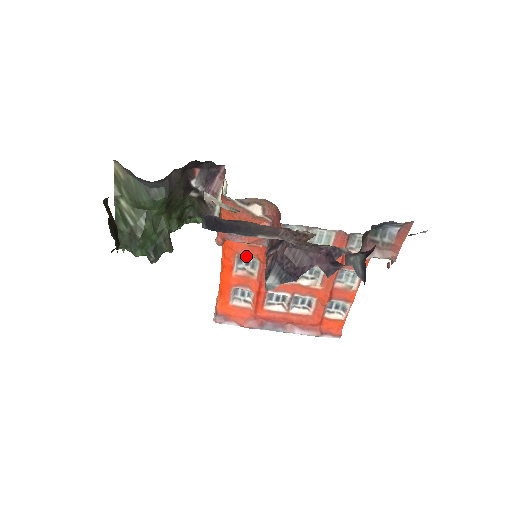
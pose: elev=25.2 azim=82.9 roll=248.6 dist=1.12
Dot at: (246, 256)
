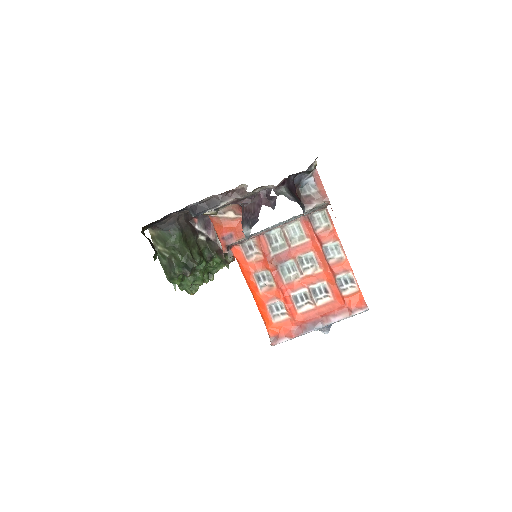
Dot at: (260, 273)
